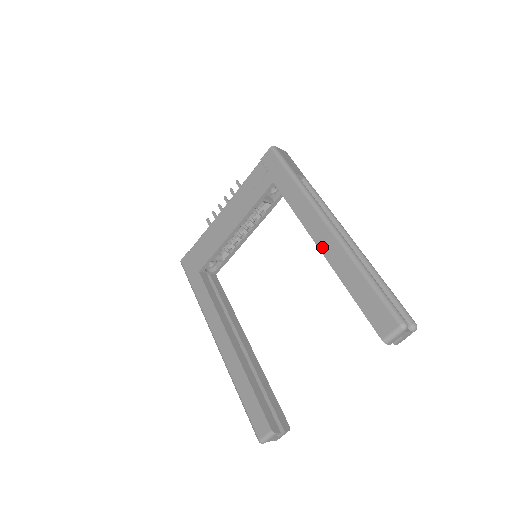
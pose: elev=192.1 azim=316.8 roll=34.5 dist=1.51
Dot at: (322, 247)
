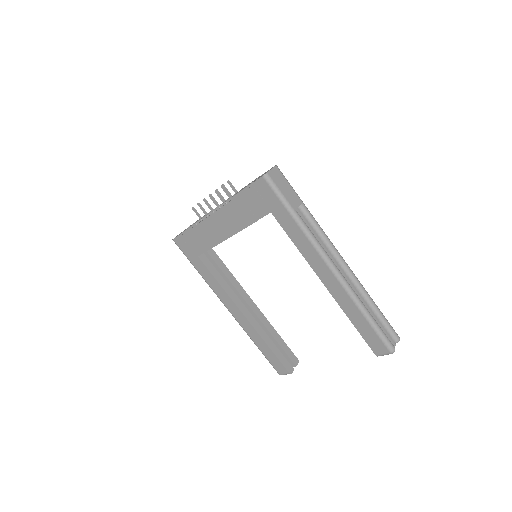
Dot at: (327, 285)
